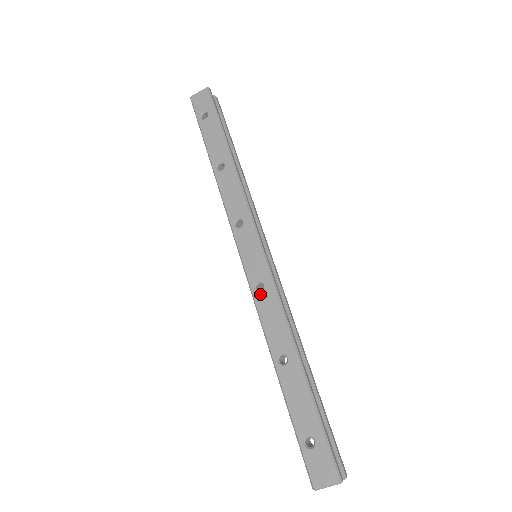
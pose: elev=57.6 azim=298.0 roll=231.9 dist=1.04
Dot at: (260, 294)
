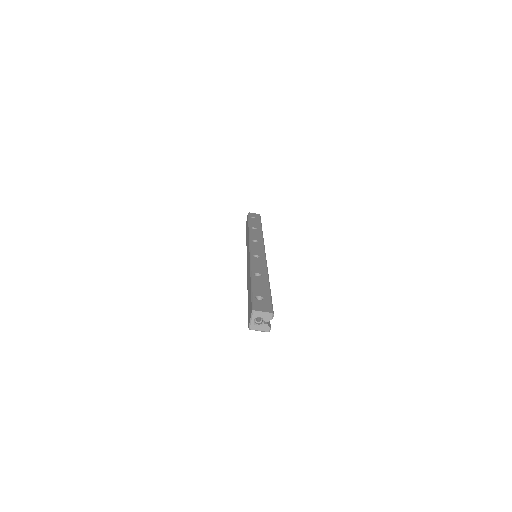
Dot at: (256, 258)
